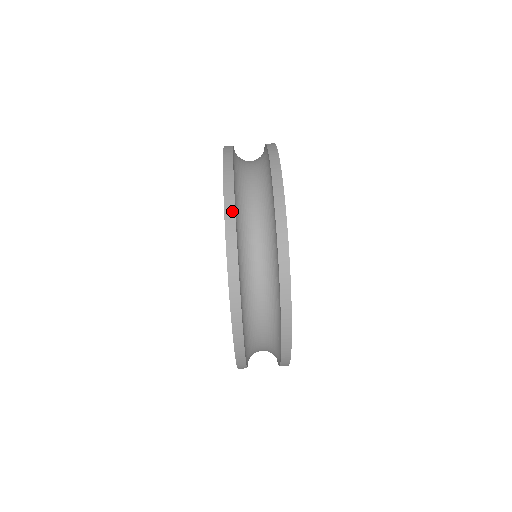
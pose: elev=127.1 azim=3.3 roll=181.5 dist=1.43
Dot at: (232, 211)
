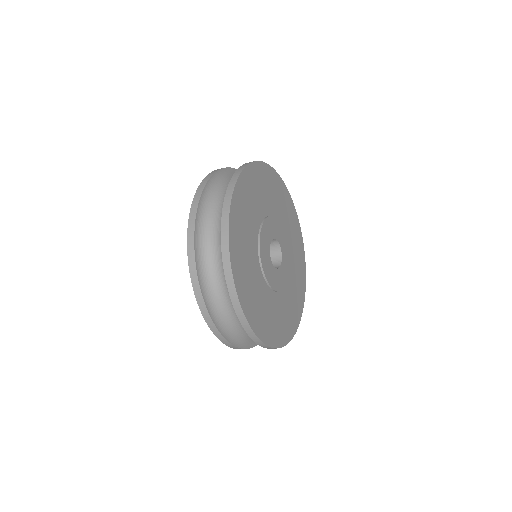
Dot at: (193, 255)
